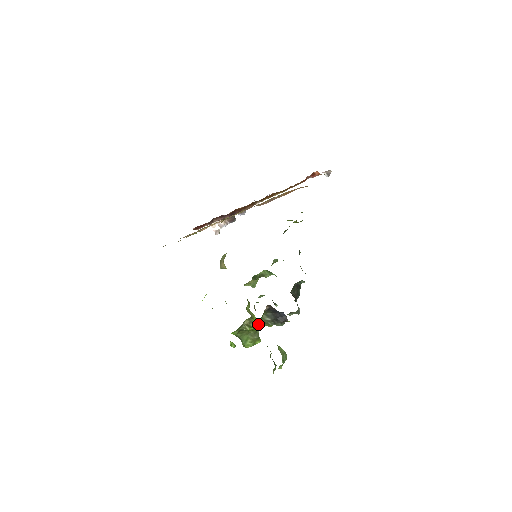
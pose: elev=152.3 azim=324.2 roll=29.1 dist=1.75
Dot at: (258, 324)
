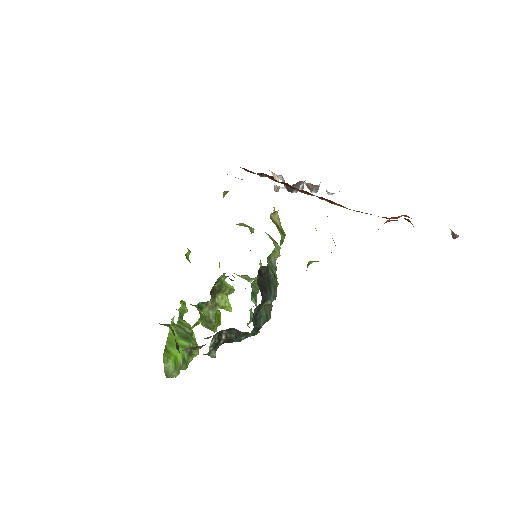
Dot at: (171, 325)
